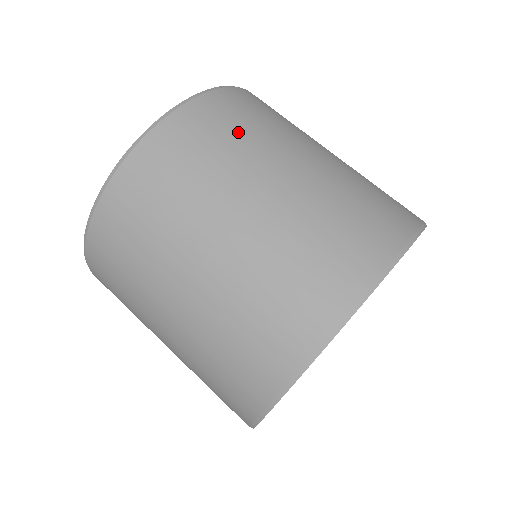
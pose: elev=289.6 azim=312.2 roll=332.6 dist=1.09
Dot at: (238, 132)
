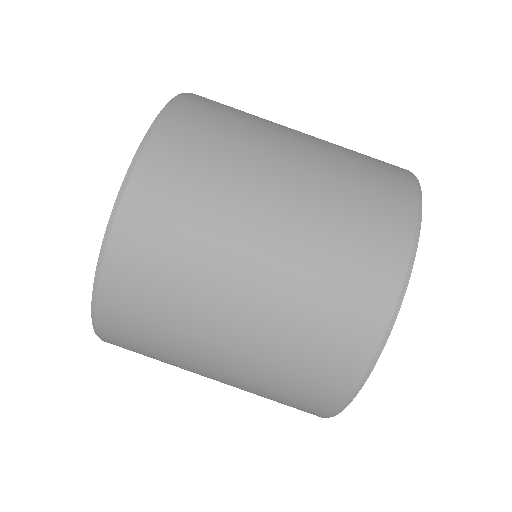
Dot at: (235, 119)
